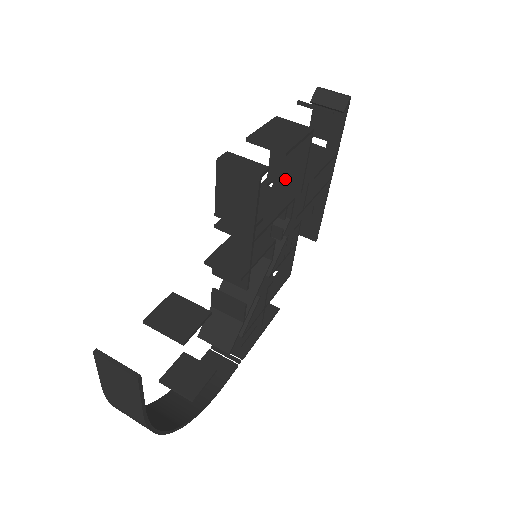
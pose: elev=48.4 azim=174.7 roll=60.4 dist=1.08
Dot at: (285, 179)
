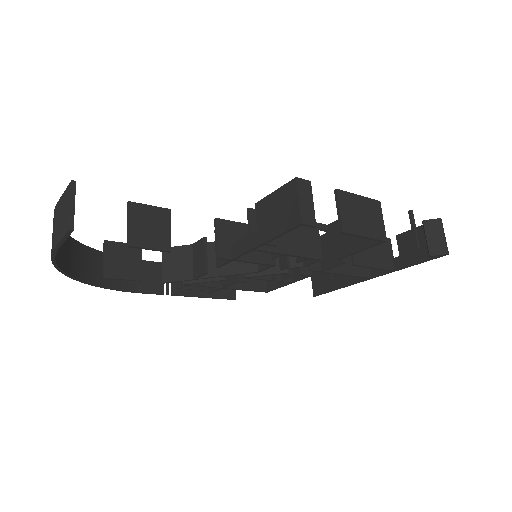
Dot at: (334, 241)
